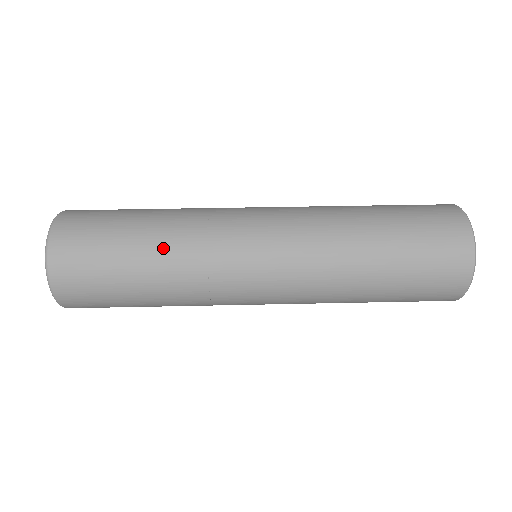
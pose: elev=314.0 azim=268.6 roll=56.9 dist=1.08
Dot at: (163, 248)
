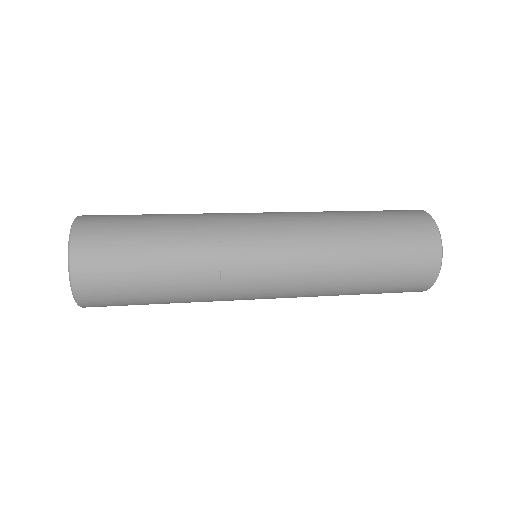
Dot at: (179, 215)
